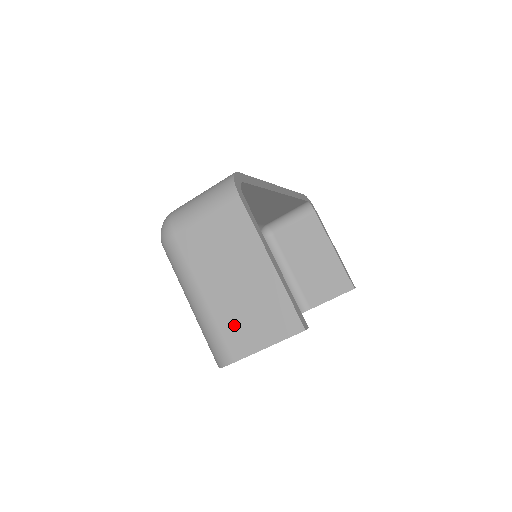
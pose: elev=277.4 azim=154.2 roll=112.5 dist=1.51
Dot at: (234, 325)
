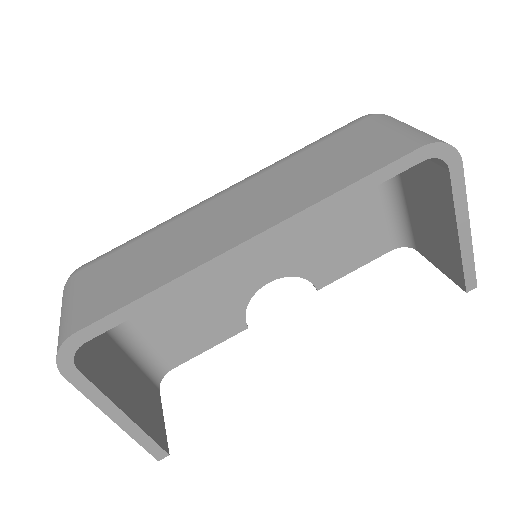
Dot at: occluded
